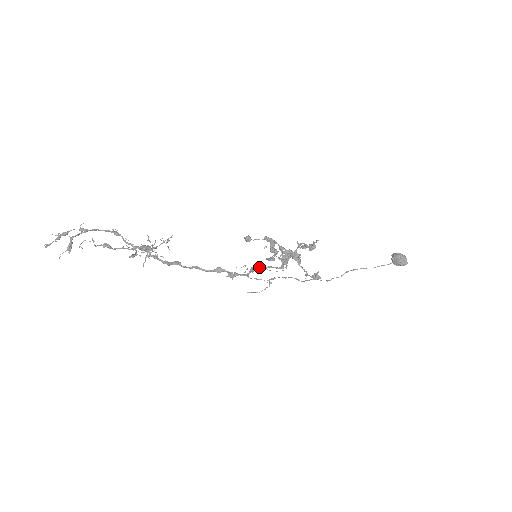
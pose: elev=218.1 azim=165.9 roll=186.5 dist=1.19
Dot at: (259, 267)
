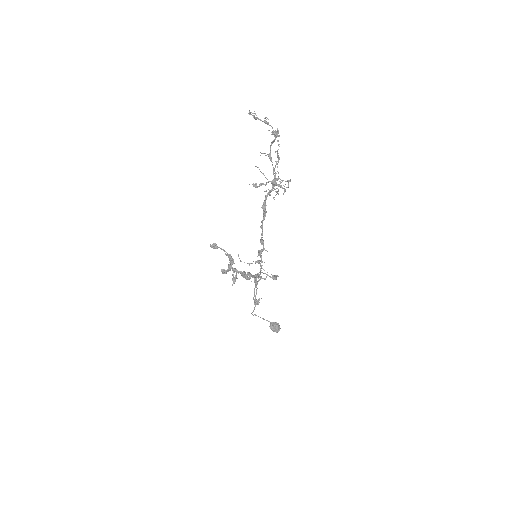
Dot at: occluded
